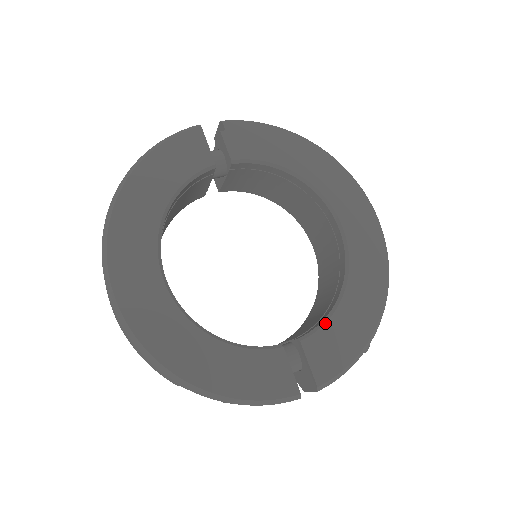
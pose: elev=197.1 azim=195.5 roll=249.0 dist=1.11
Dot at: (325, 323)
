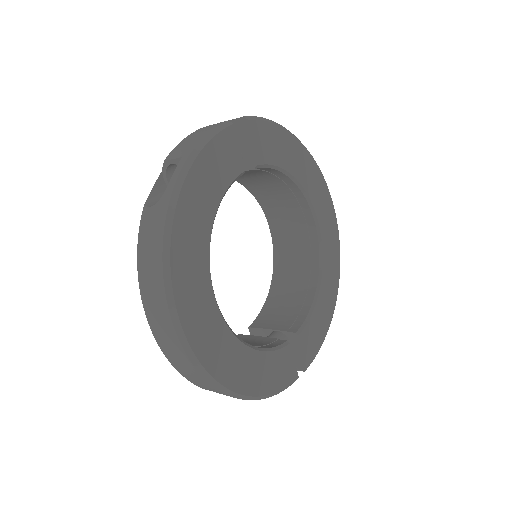
Dot at: (311, 316)
